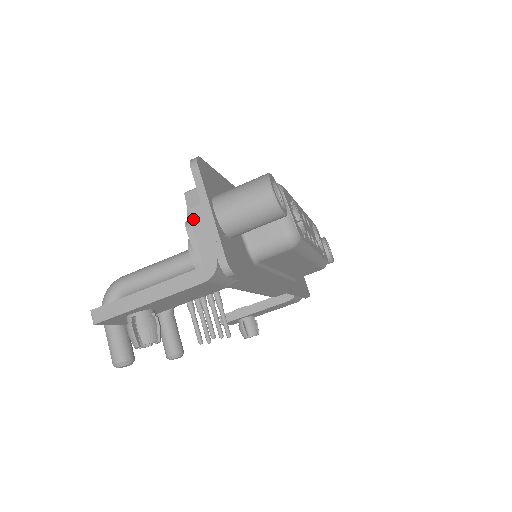
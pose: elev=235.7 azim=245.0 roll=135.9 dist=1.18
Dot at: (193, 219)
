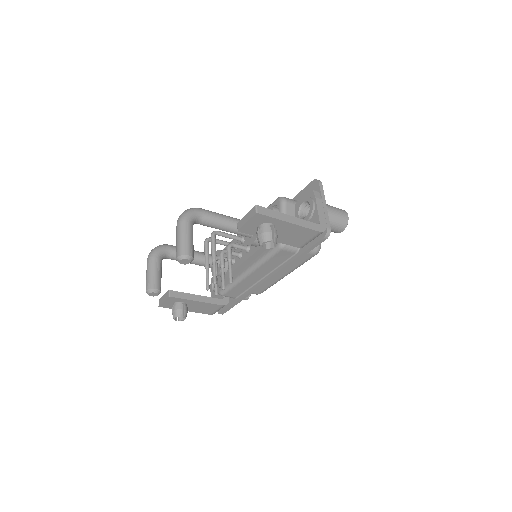
Dot at: (318, 203)
